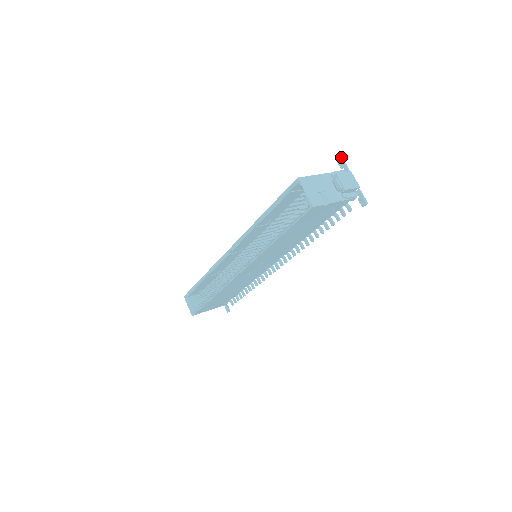
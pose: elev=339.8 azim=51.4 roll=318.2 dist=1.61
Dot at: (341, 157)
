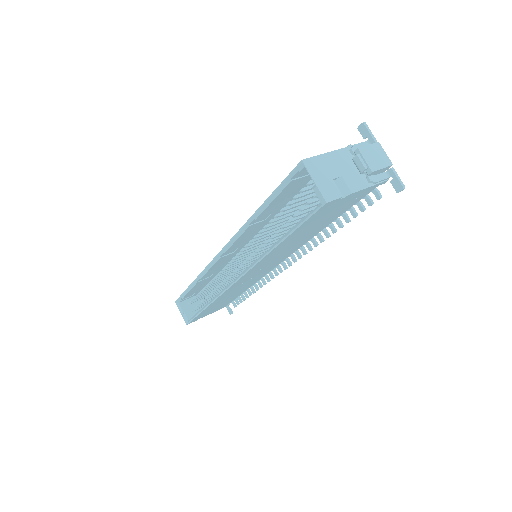
Dot at: (363, 122)
